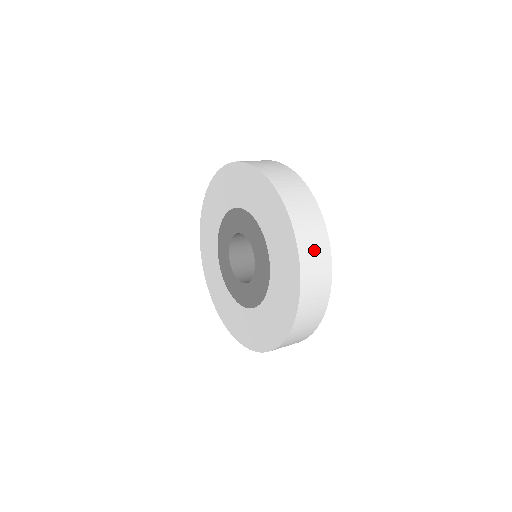
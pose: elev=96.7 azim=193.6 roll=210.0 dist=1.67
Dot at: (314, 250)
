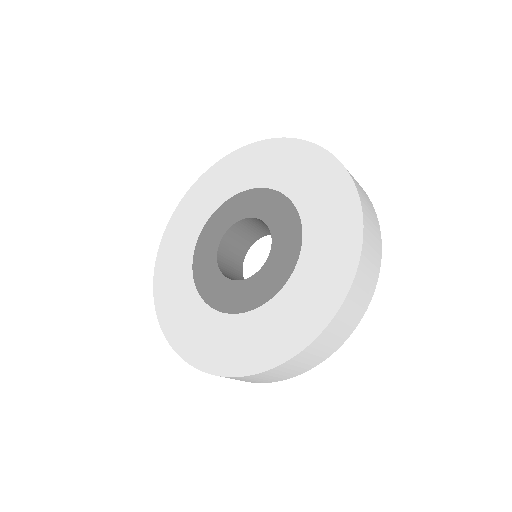
Dot at: (295, 367)
